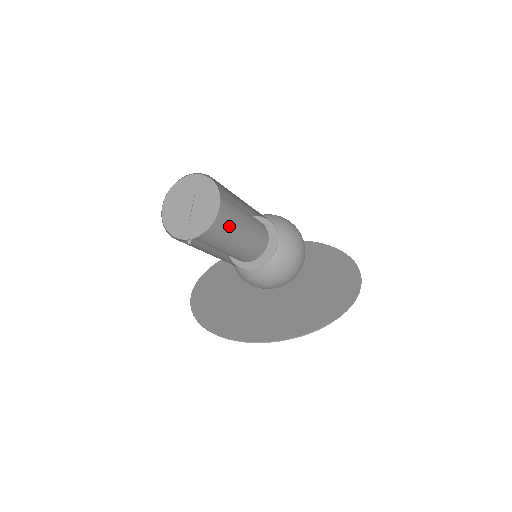
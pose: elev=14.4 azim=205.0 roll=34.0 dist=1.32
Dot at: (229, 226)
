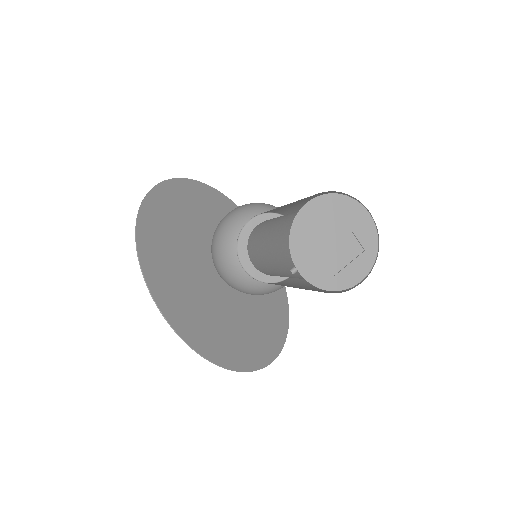
Dot at: occluded
